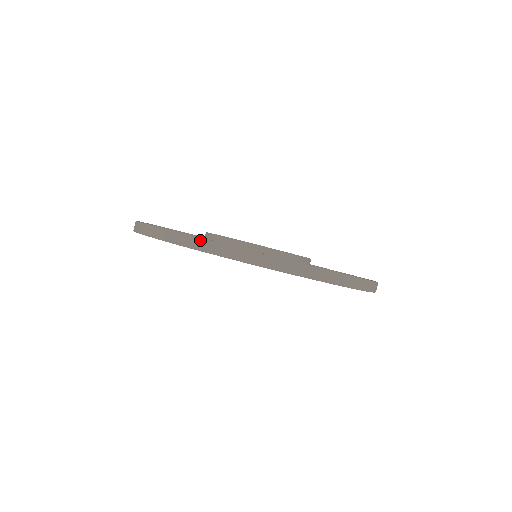
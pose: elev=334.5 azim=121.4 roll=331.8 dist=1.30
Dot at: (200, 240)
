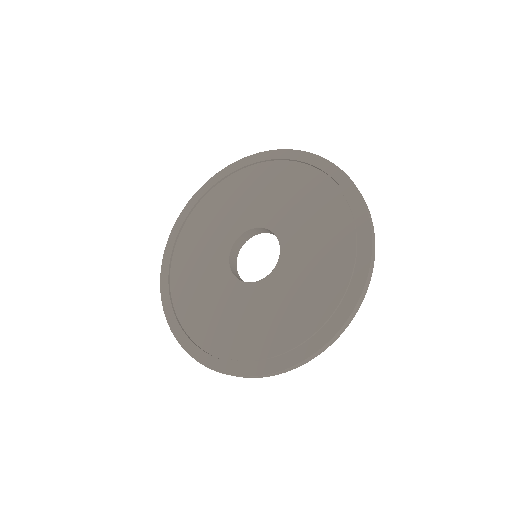
Dot at: occluded
